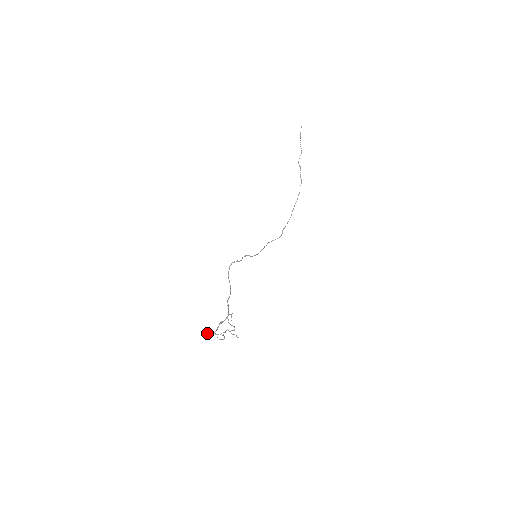
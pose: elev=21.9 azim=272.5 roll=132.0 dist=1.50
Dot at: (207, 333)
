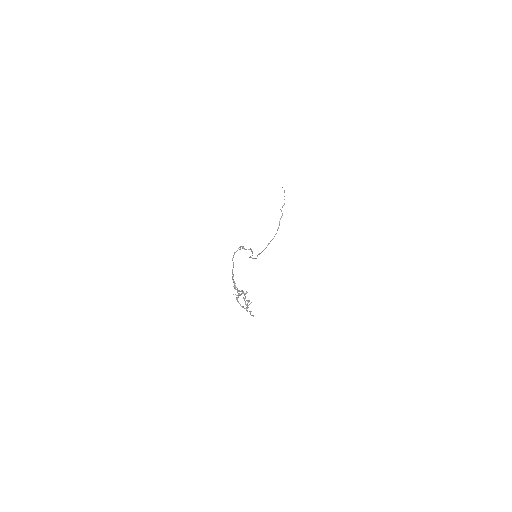
Dot at: (237, 290)
